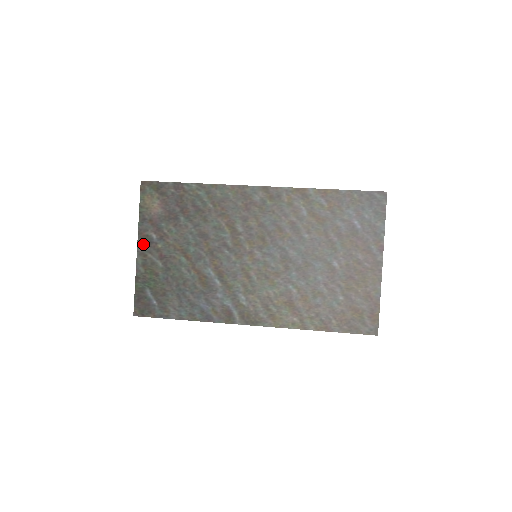
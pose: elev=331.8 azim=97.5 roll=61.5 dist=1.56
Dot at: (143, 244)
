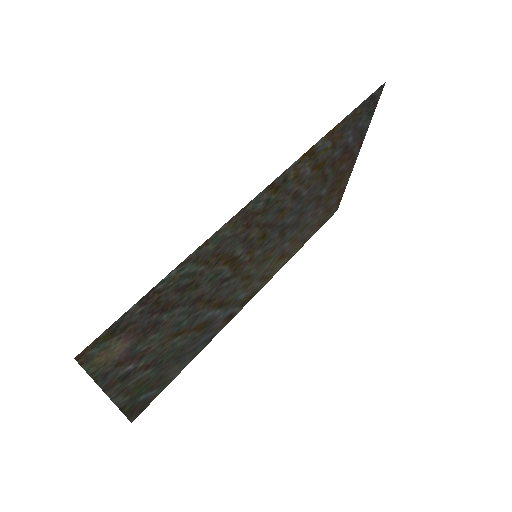
Dot at: (117, 388)
